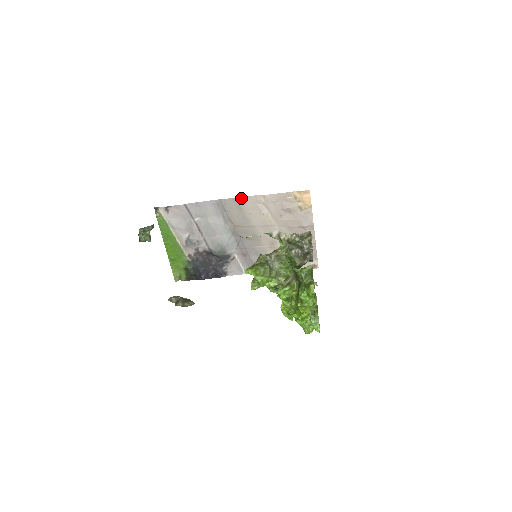
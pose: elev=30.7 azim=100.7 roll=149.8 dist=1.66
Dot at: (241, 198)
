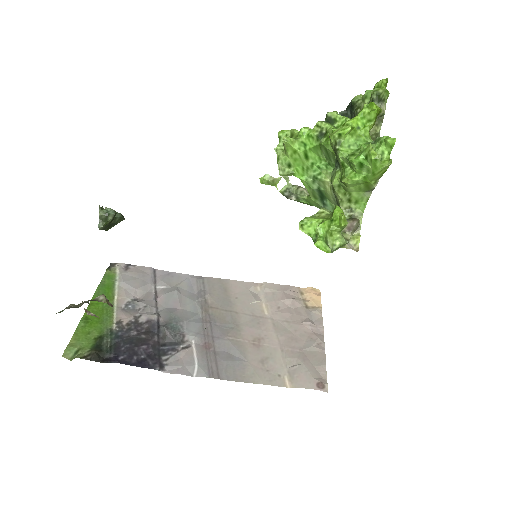
Dot at: (231, 281)
